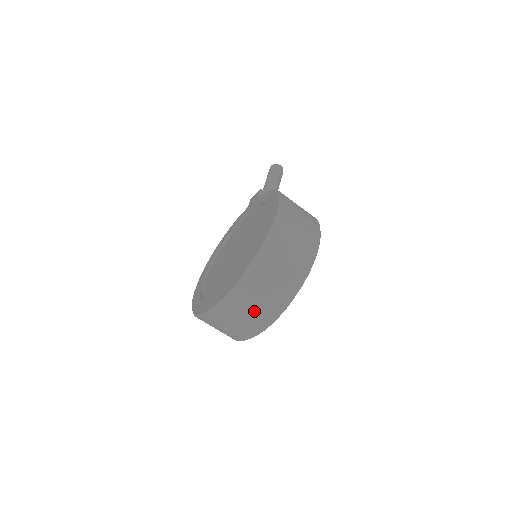
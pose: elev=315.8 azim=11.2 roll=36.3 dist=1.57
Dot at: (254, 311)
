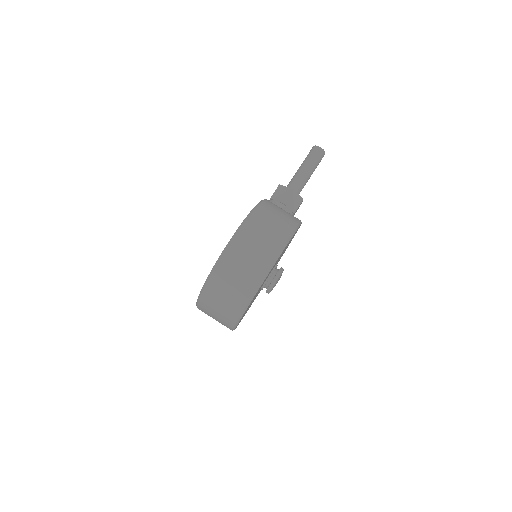
Dot at: (218, 317)
